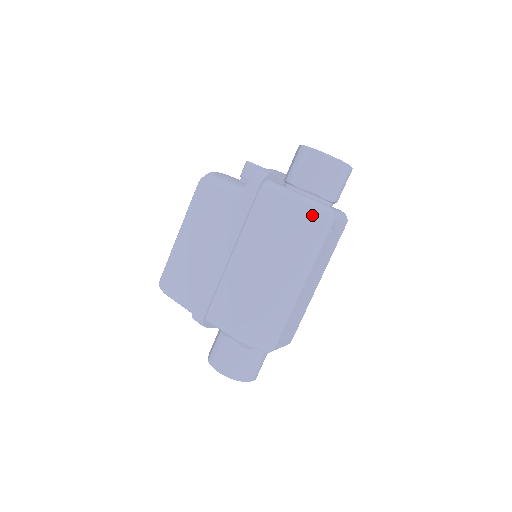
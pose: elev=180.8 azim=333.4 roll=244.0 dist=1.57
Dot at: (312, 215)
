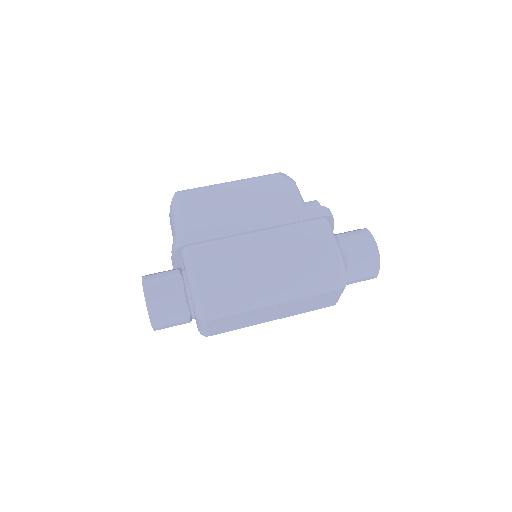
Dot at: (336, 269)
